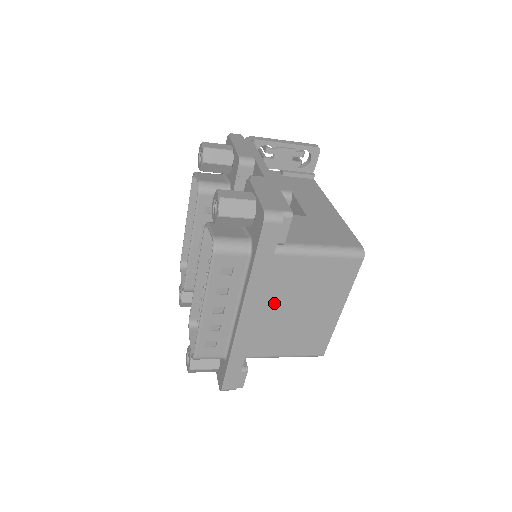
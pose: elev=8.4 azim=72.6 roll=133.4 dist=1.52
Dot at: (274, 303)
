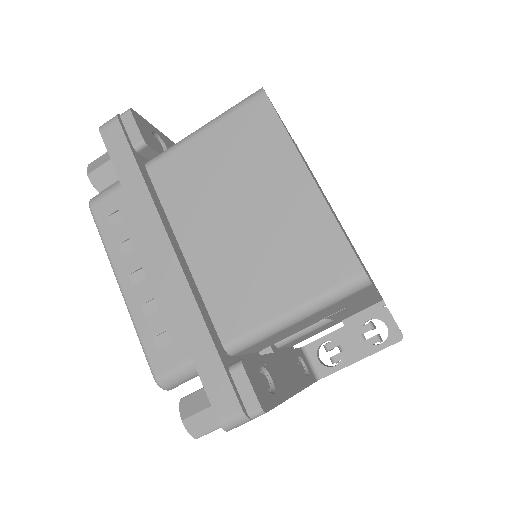
Dot at: (200, 226)
